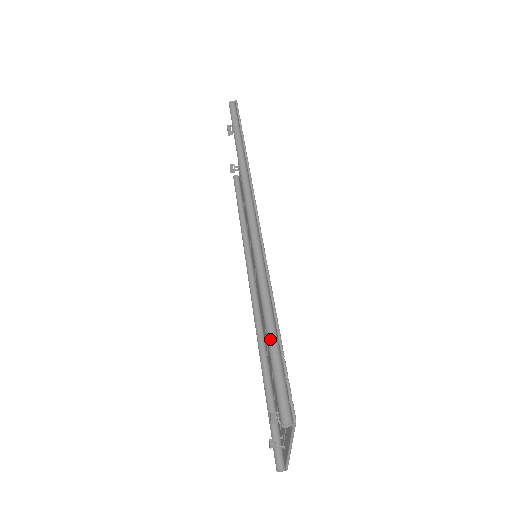
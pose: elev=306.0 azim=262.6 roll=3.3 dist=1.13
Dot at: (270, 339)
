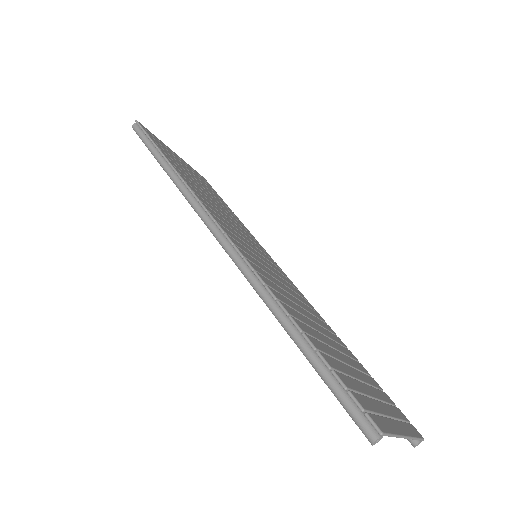
Dot at: (307, 357)
